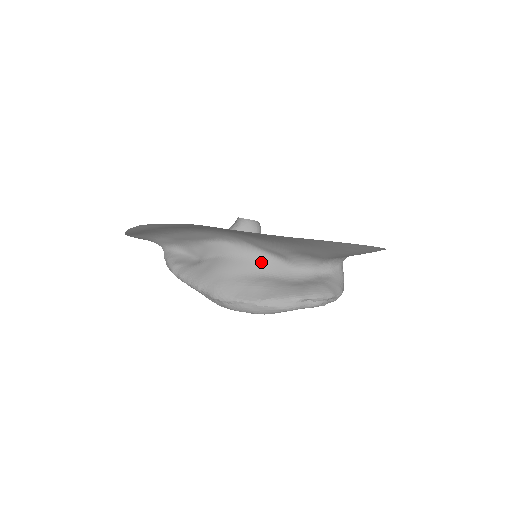
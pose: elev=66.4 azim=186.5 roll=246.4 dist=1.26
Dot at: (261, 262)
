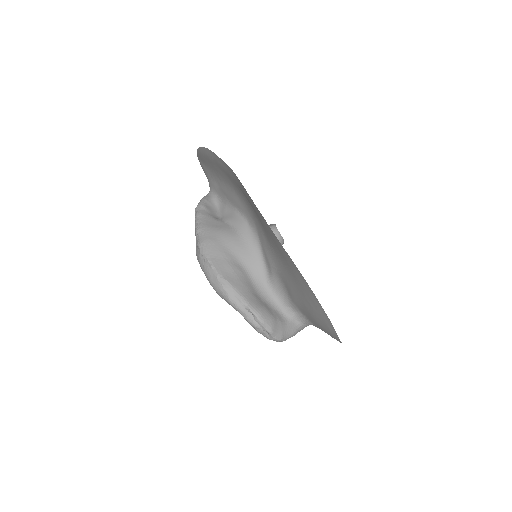
Dot at: (253, 258)
